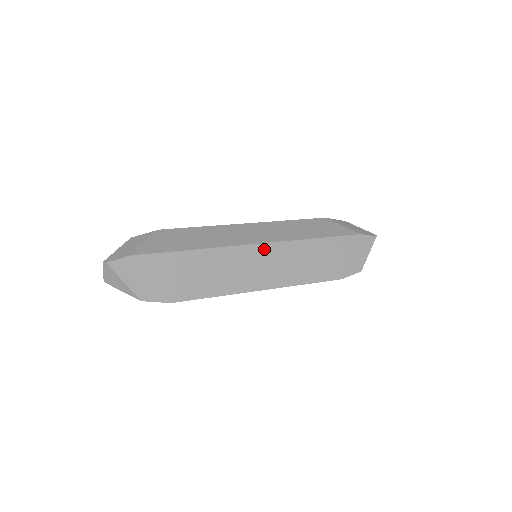
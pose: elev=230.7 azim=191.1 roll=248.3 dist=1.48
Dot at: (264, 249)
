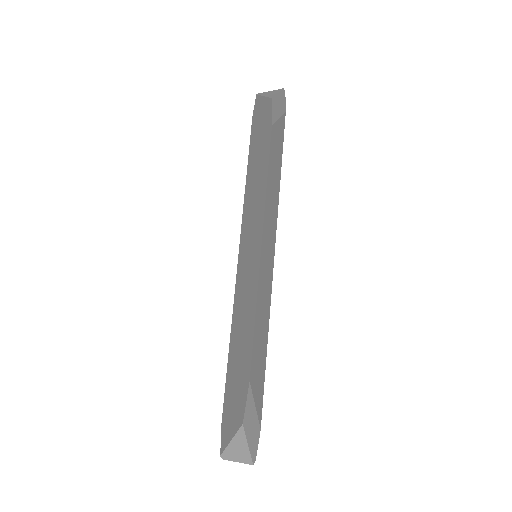
Dot at: occluded
